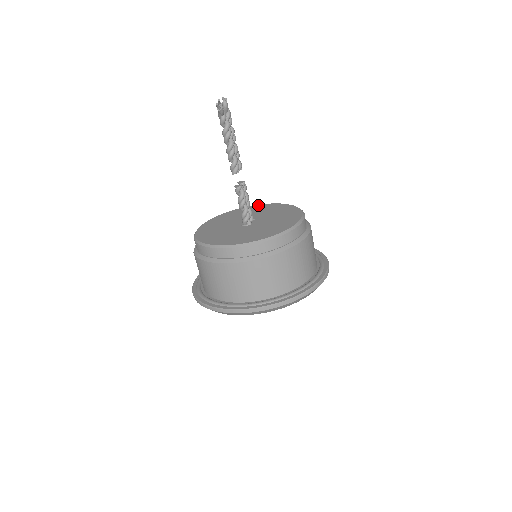
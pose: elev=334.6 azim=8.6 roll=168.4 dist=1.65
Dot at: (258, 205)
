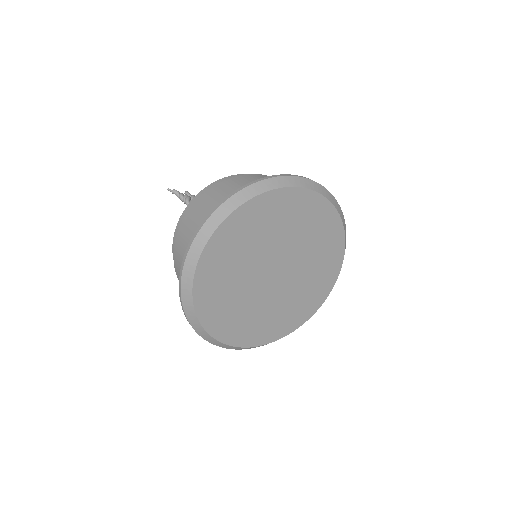
Dot at: occluded
